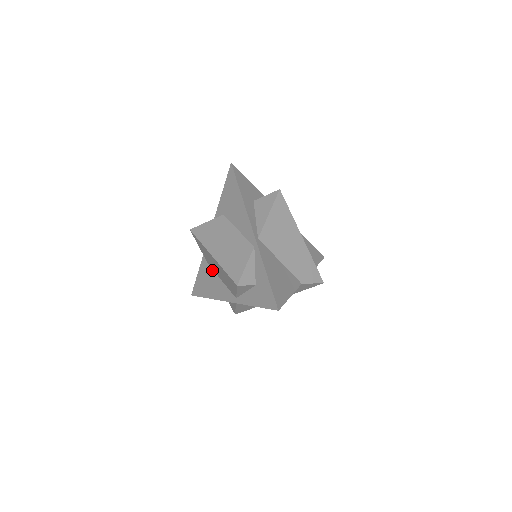
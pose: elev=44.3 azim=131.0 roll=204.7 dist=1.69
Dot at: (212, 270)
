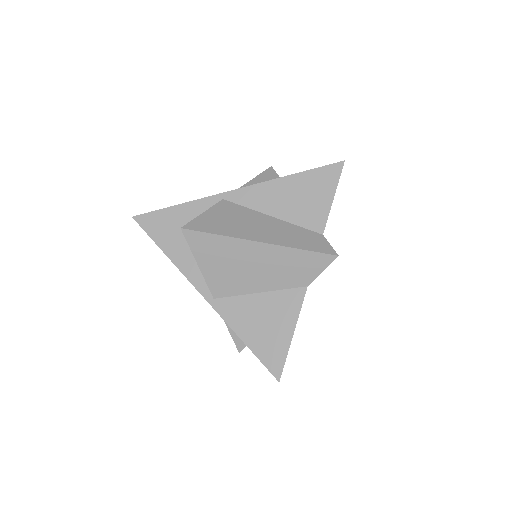
Dot at: occluded
